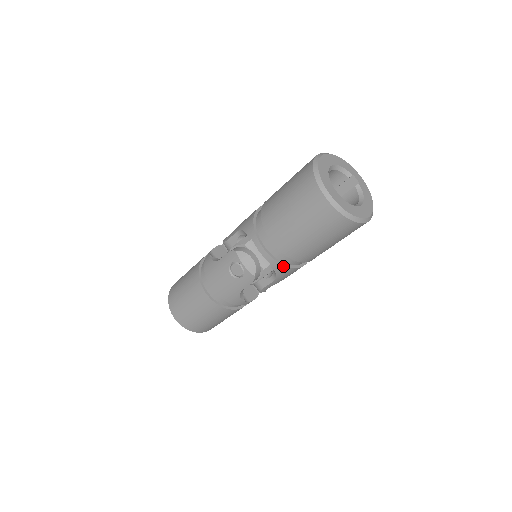
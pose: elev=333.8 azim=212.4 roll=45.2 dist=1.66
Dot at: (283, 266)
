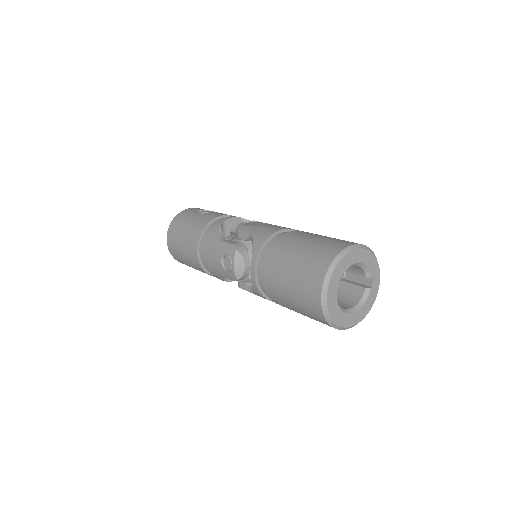
Dot at: (262, 295)
